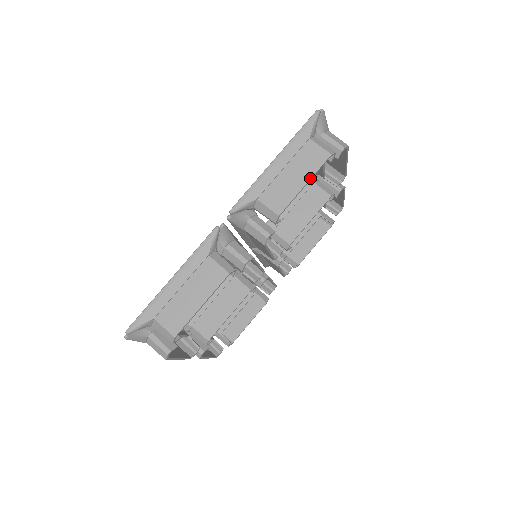
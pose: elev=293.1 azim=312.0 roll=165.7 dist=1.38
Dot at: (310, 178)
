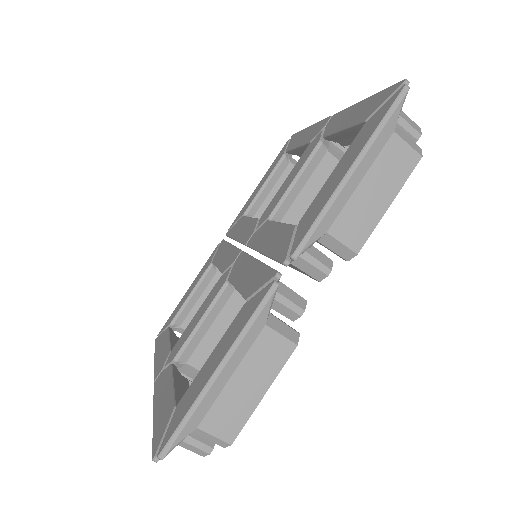
Dot at: (396, 194)
